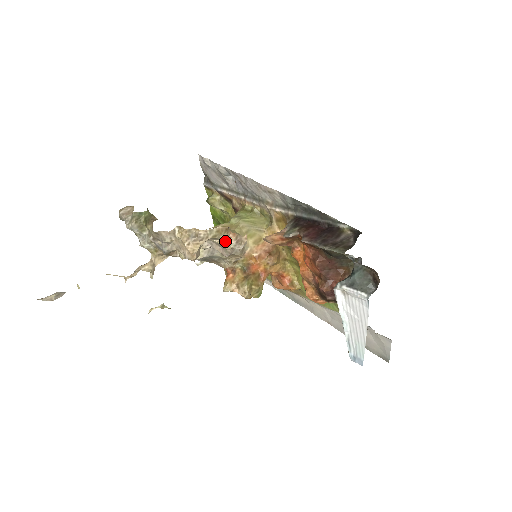
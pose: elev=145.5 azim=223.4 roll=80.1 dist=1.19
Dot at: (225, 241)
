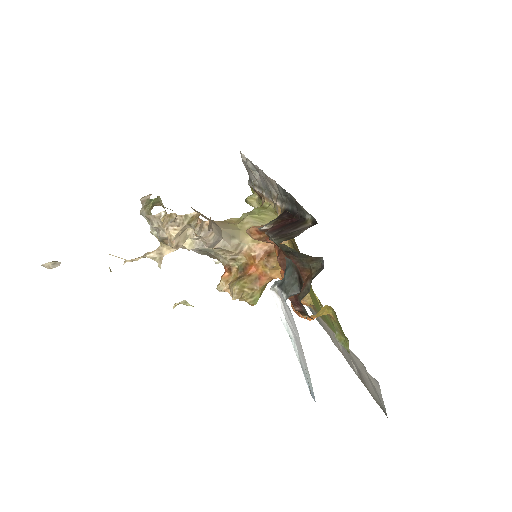
Dot at: (195, 228)
